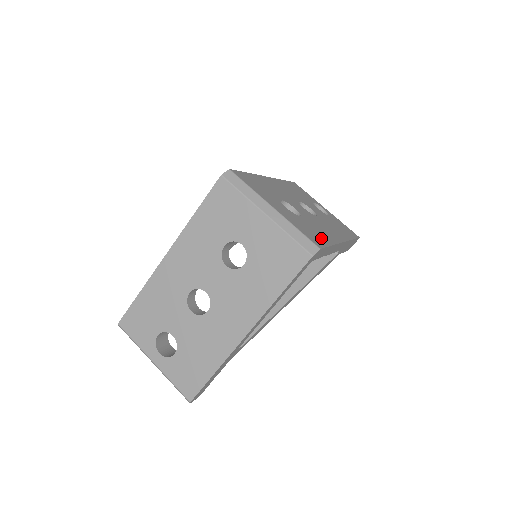
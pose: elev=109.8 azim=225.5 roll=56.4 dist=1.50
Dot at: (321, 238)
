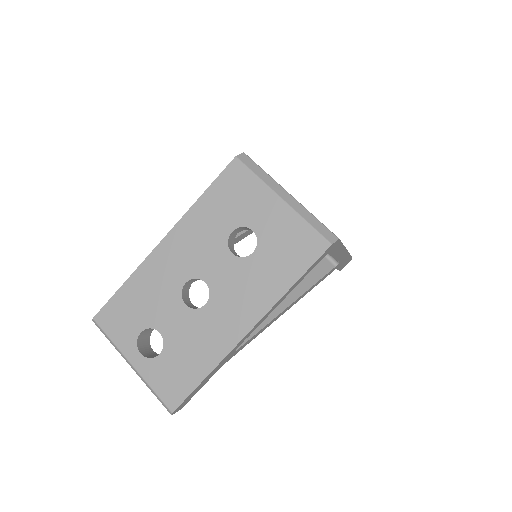
Dot at: occluded
